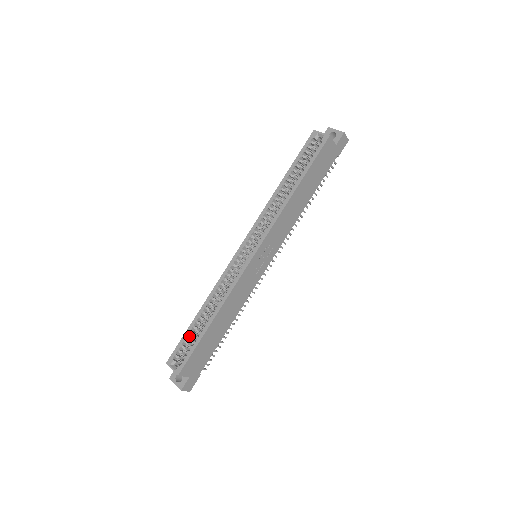
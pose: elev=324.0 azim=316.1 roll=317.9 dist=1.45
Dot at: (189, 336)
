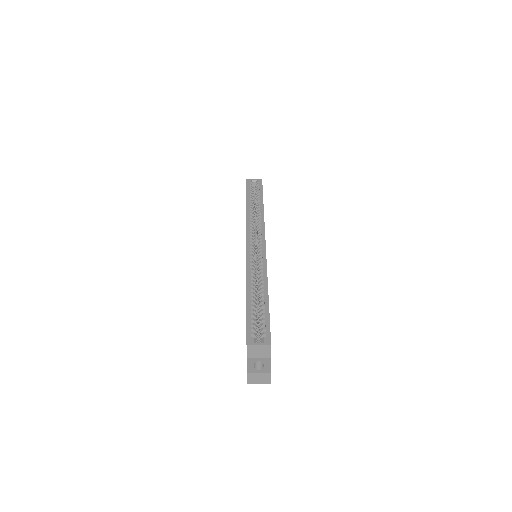
Dot at: (253, 313)
